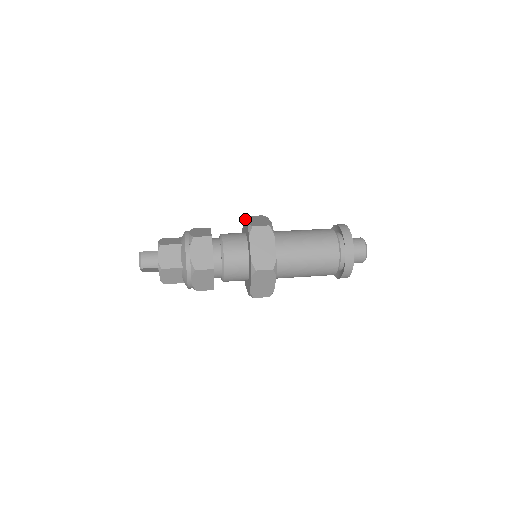
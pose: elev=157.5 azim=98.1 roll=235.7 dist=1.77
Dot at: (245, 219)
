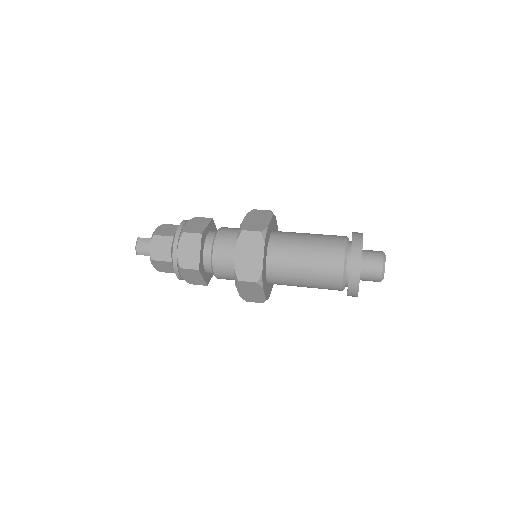
Dot at: (246, 215)
